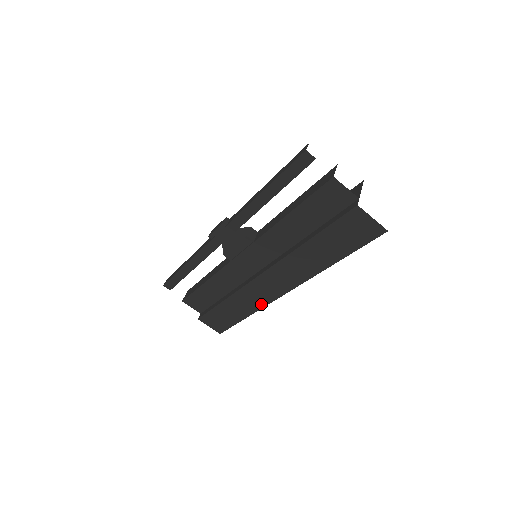
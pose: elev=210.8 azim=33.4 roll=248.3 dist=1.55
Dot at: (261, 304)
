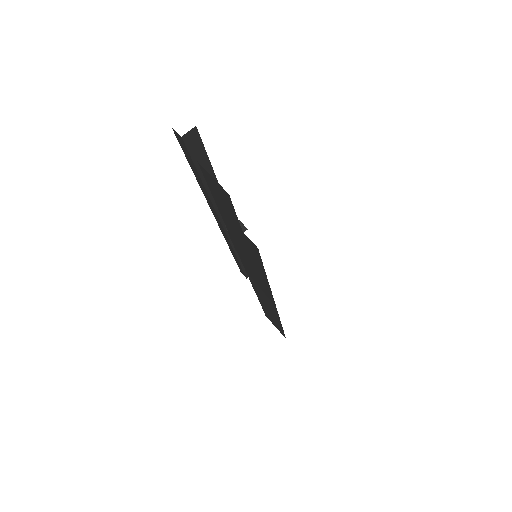
Dot at: (277, 316)
